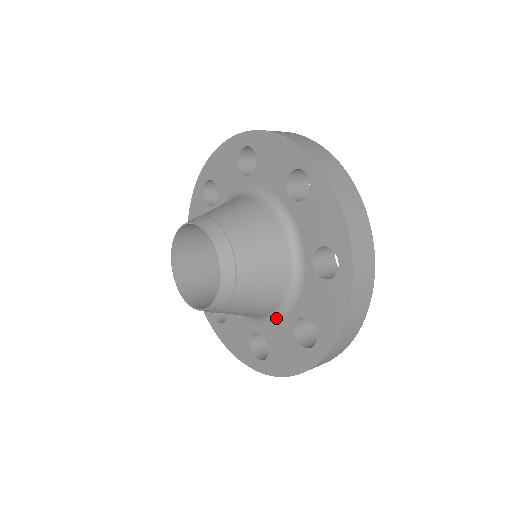
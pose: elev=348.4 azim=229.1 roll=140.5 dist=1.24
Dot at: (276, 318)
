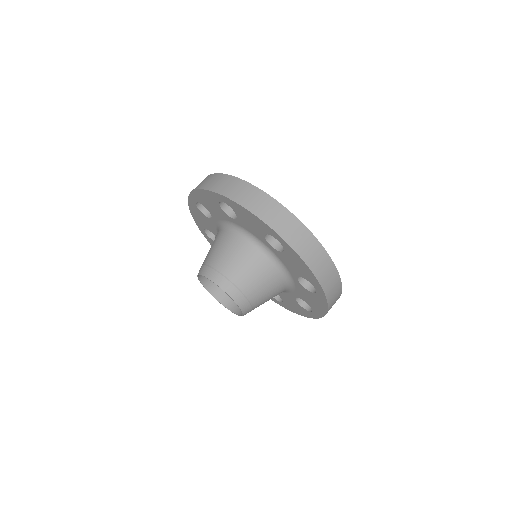
Dot at: occluded
